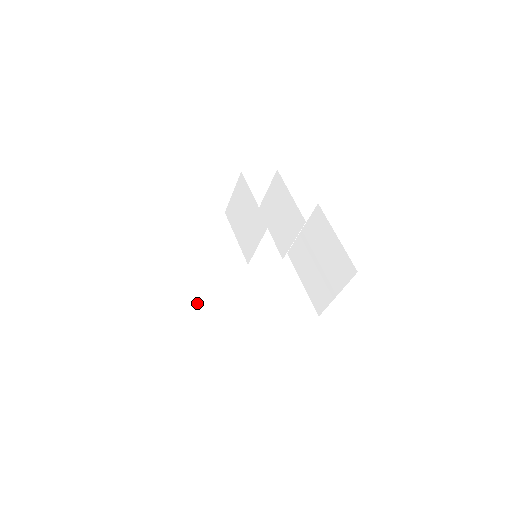
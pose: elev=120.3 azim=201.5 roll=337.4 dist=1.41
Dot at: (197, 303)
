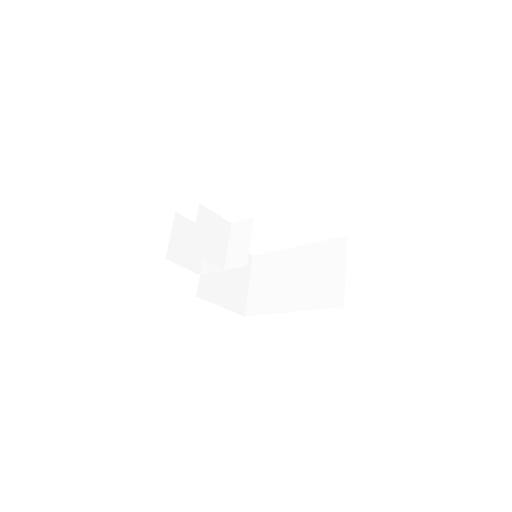
Dot at: (260, 283)
